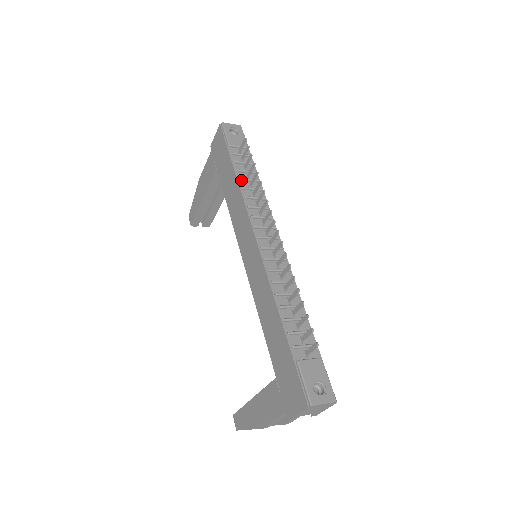
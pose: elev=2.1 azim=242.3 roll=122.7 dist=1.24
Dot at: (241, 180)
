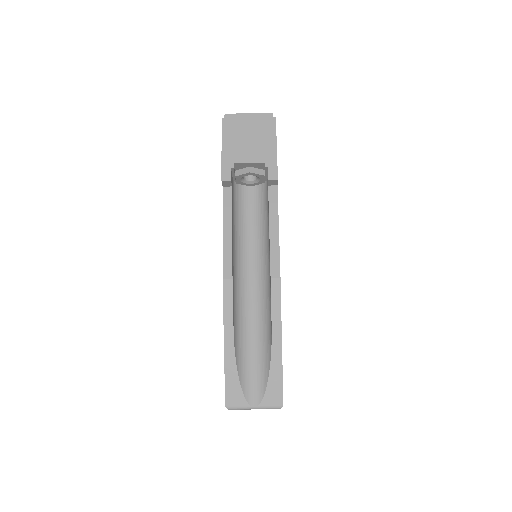
Dot at: occluded
